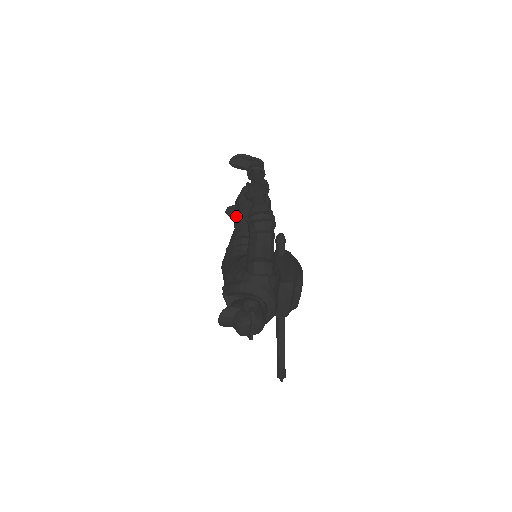
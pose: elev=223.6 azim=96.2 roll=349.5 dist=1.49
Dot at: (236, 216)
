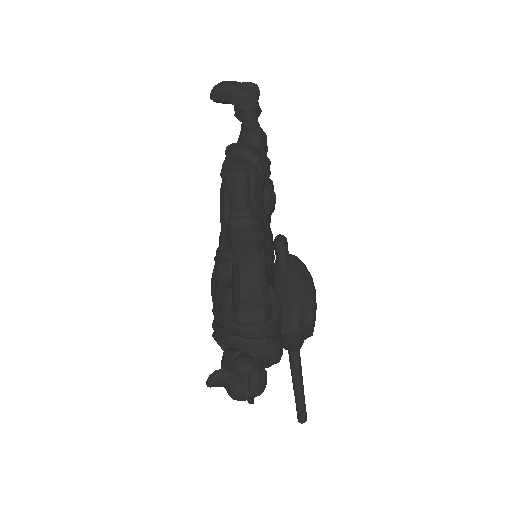
Dot at: (221, 205)
